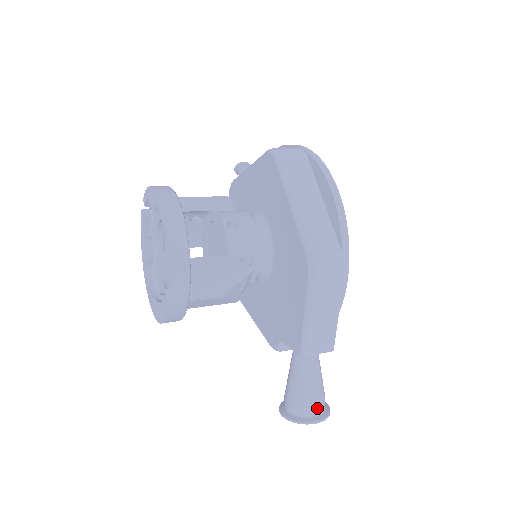
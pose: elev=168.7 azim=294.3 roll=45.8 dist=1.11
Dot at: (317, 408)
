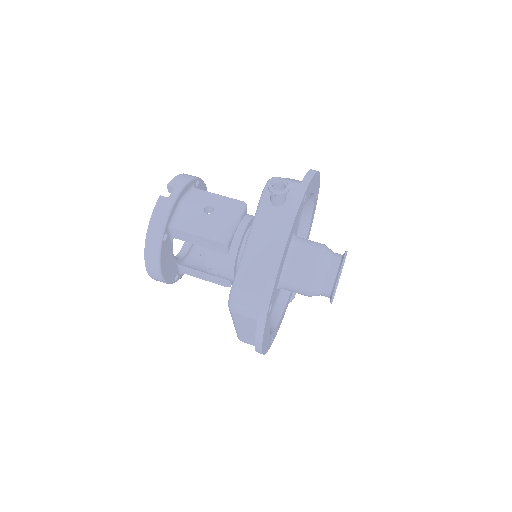
Dot at: occluded
